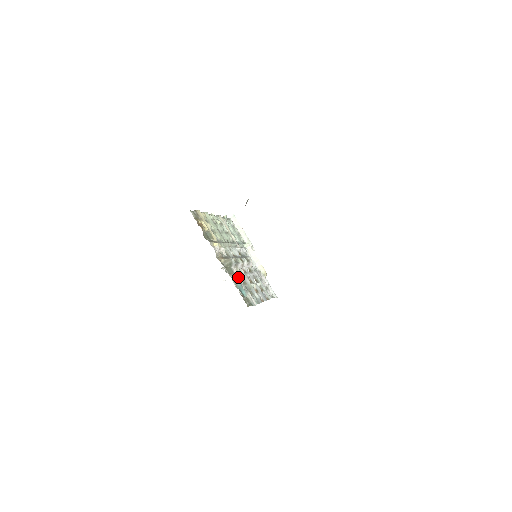
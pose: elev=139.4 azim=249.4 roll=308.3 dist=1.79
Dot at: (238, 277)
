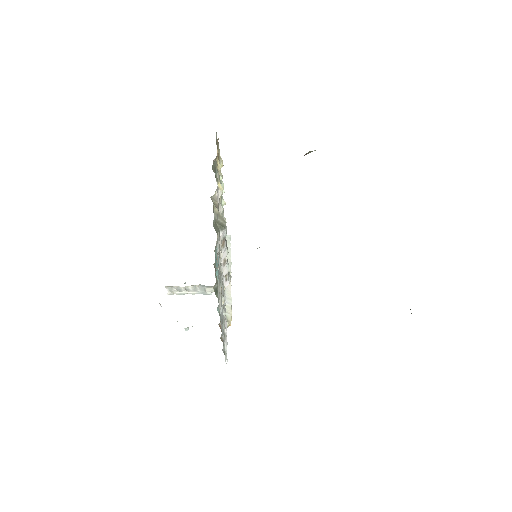
Dot at: (220, 251)
